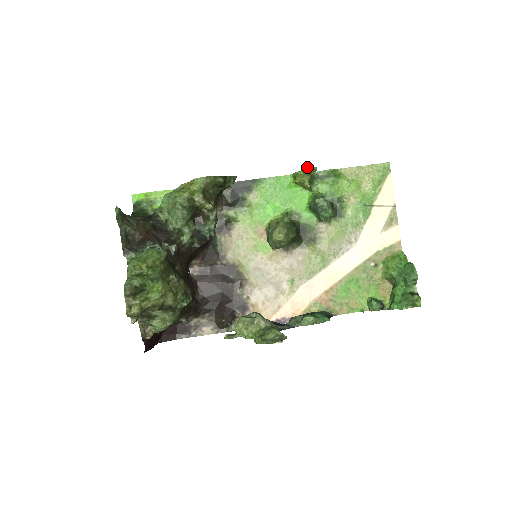
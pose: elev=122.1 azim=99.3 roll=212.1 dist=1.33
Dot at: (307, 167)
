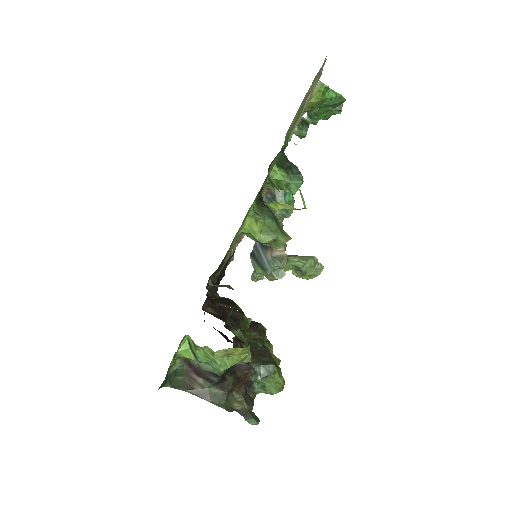
Dot at: occluded
